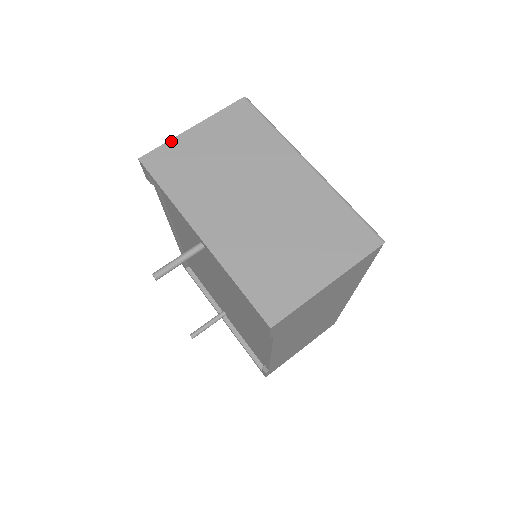
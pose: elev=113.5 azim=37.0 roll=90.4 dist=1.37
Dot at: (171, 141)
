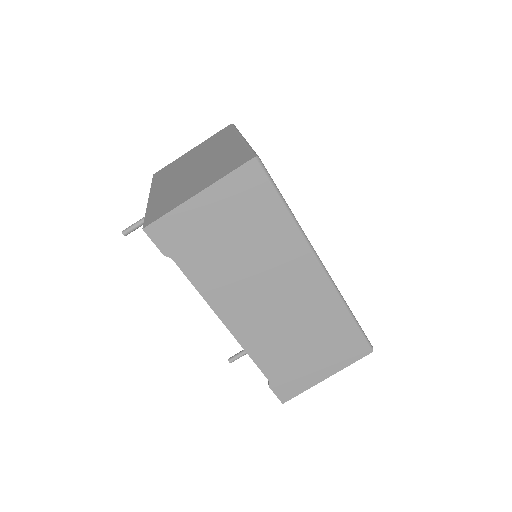
Dot at: (175, 160)
